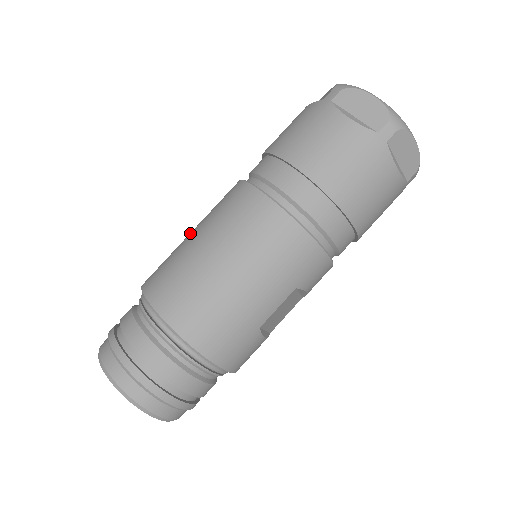
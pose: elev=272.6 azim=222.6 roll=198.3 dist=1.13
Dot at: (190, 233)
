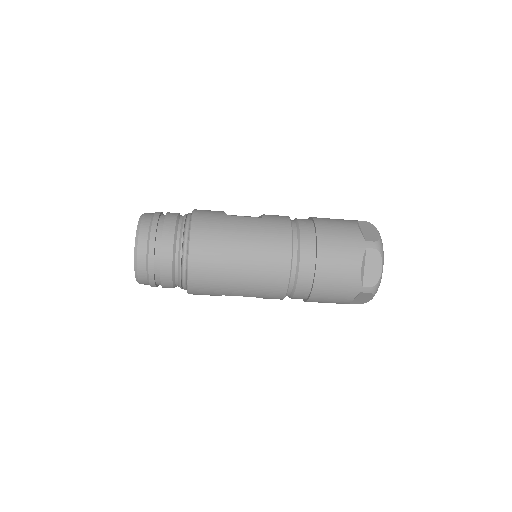
Dot at: (241, 220)
